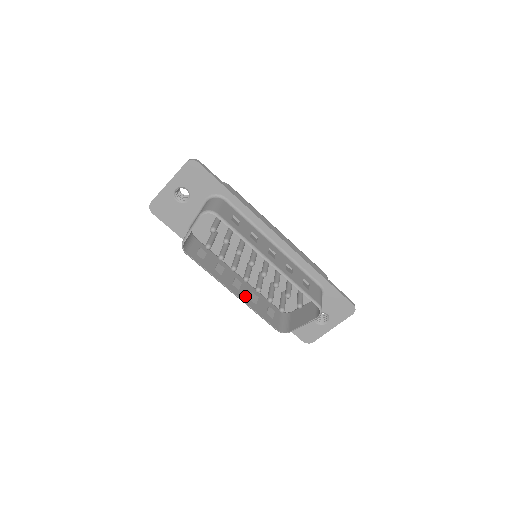
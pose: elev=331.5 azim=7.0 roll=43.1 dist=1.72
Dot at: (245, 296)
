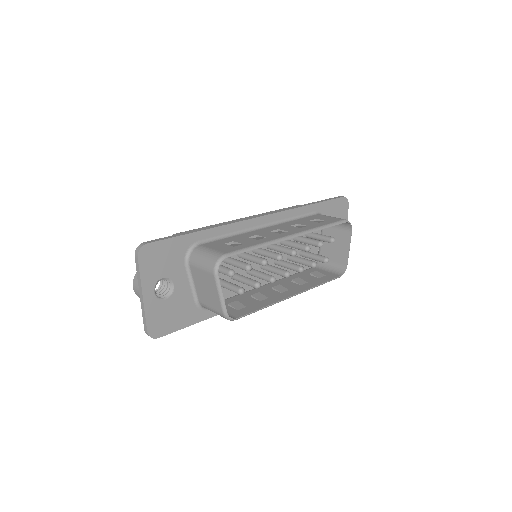
Dot at: (297, 288)
